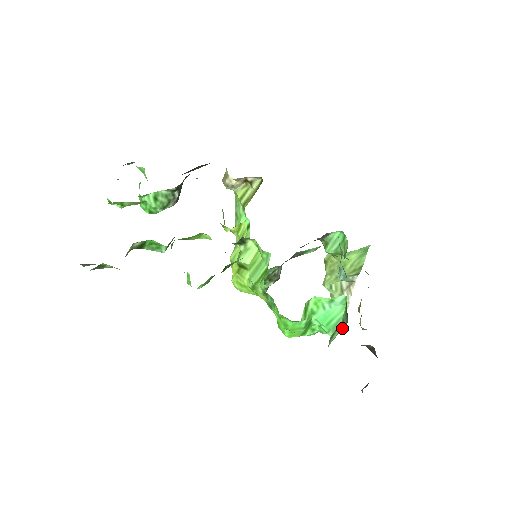
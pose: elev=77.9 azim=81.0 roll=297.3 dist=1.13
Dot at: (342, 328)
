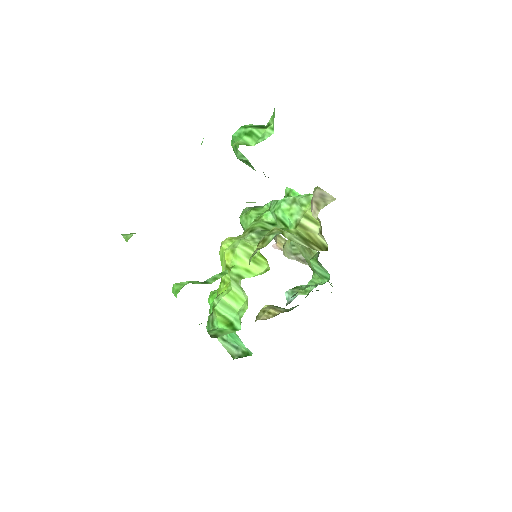
Dot at: (231, 351)
